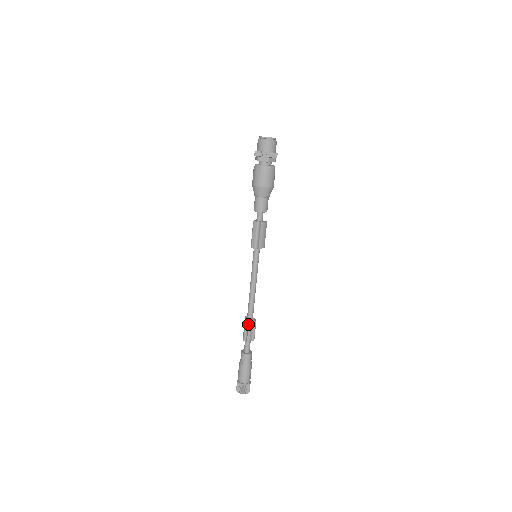
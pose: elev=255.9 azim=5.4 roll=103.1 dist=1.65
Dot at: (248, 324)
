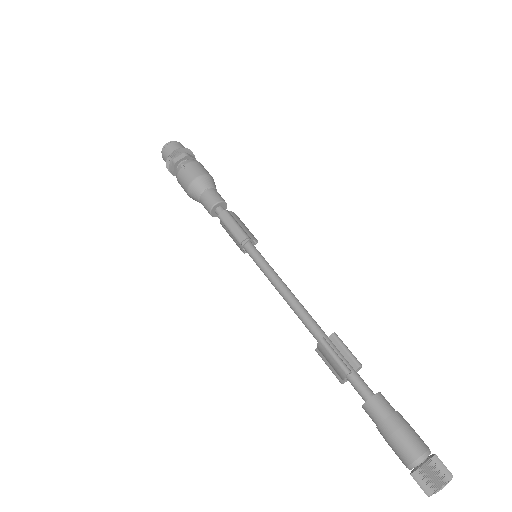
Dot at: (329, 346)
